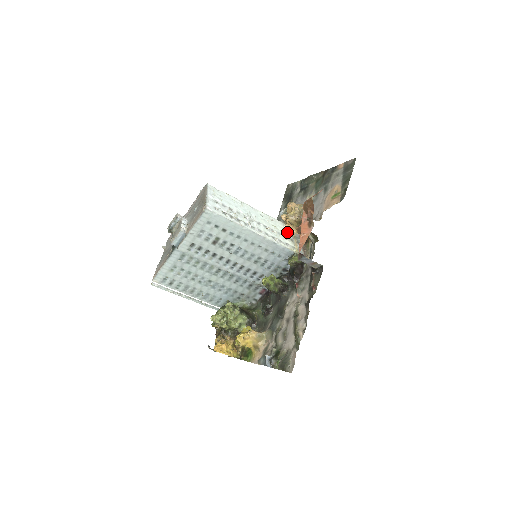
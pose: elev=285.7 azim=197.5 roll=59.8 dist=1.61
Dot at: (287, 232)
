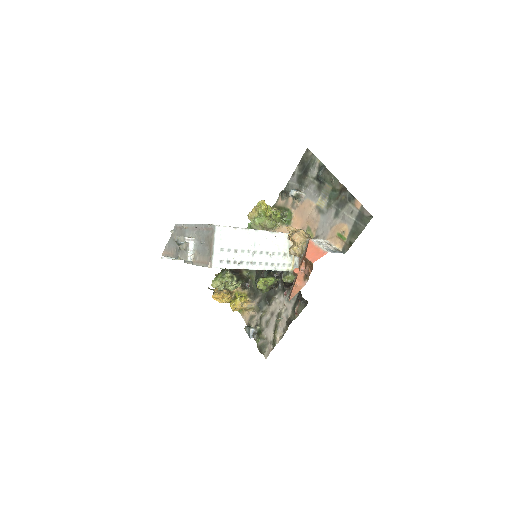
Dot at: (288, 246)
